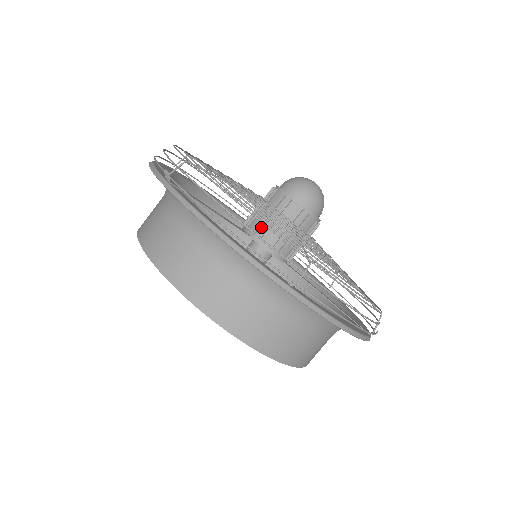
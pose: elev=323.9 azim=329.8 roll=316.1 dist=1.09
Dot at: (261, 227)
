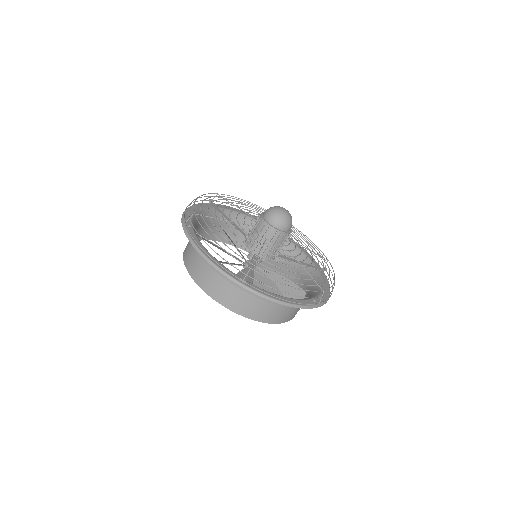
Dot at: occluded
